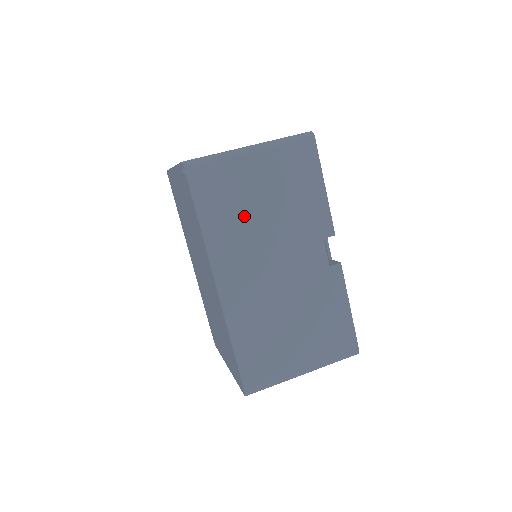
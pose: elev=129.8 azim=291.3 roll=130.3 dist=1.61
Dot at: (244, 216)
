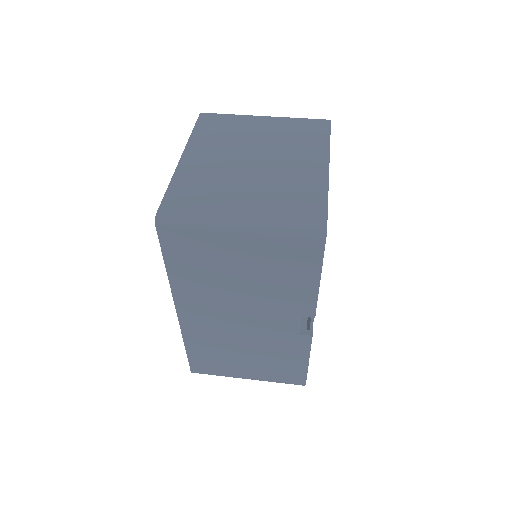
Dot at: (216, 278)
